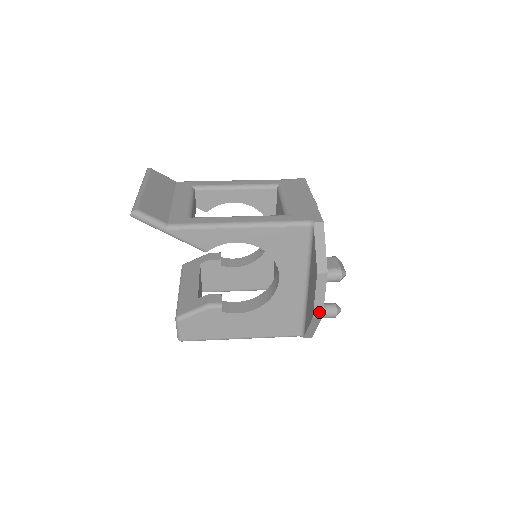
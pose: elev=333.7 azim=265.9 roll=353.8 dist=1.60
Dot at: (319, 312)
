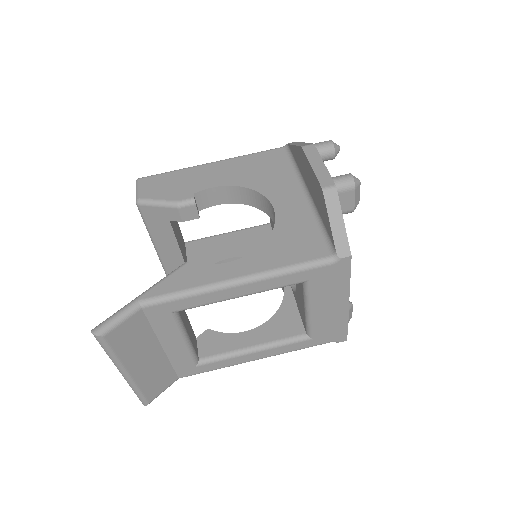
Dot at: occluded
